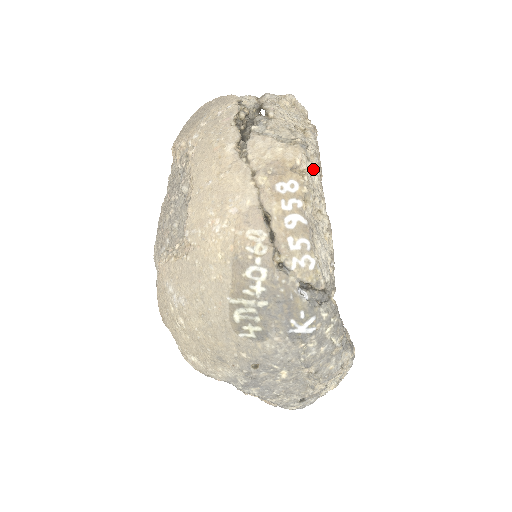
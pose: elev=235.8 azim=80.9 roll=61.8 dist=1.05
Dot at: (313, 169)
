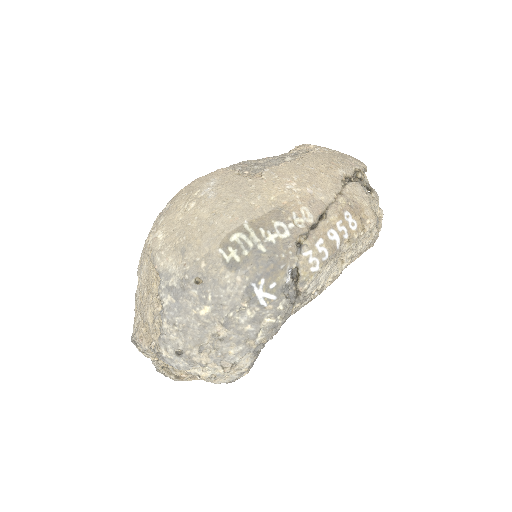
Dot at: (366, 240)
